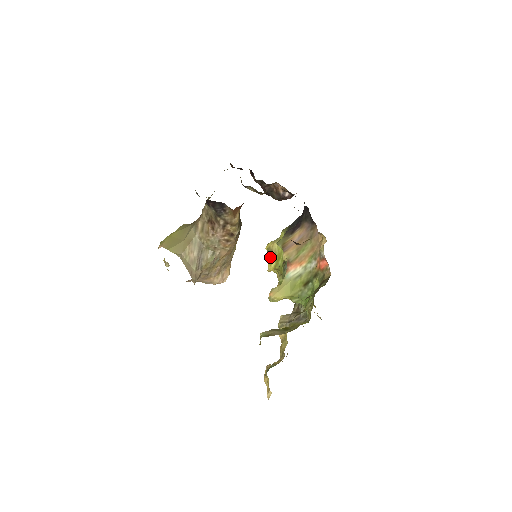
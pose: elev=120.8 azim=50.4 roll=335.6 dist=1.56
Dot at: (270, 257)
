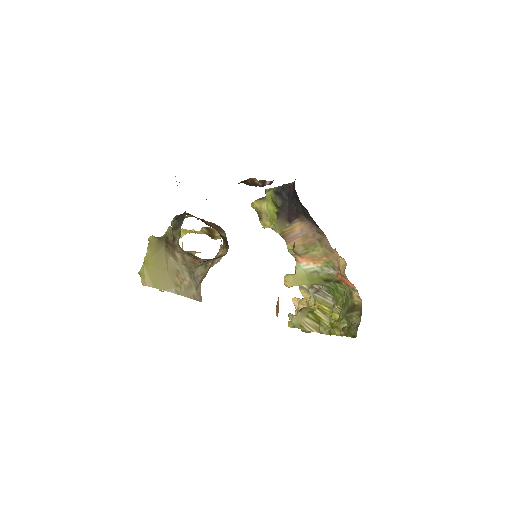
Dot at: (262, 219)
